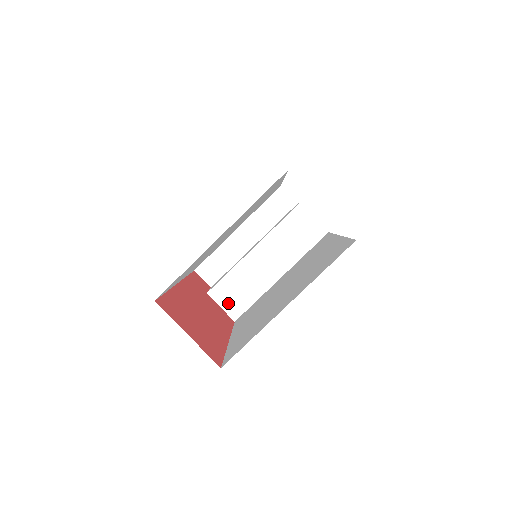
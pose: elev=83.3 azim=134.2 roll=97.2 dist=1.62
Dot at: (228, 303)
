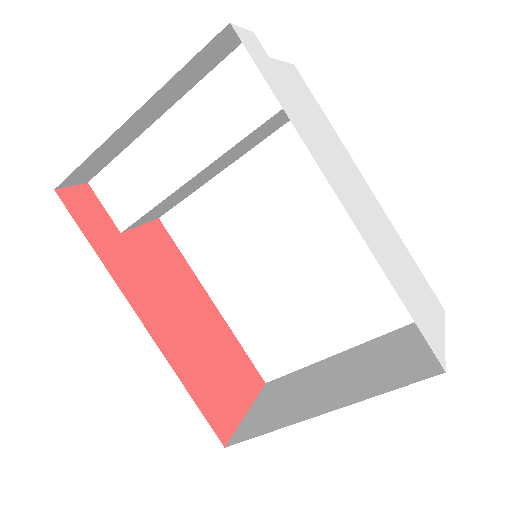
Dot at: (151, 218)
